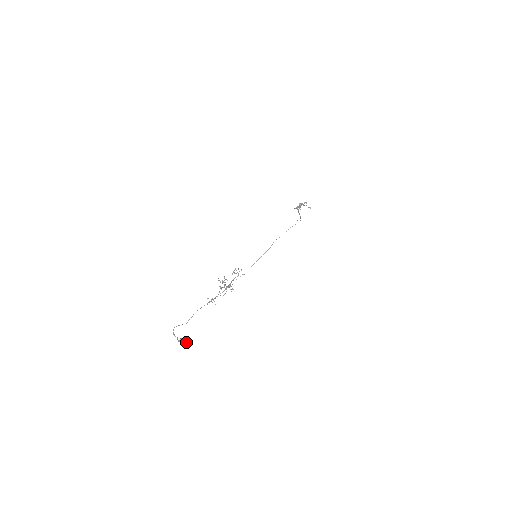
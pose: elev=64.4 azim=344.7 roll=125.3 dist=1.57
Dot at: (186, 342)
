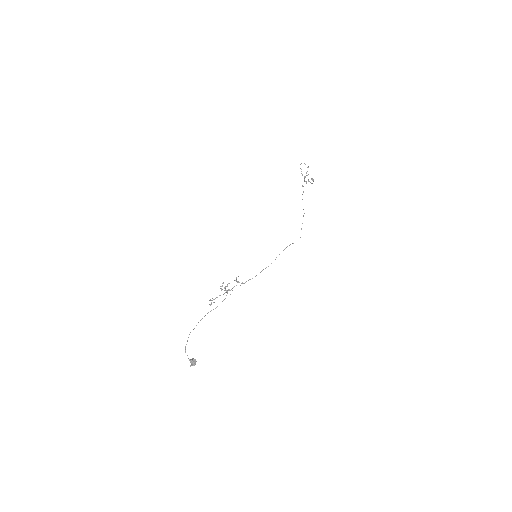
Dot at: occluded
